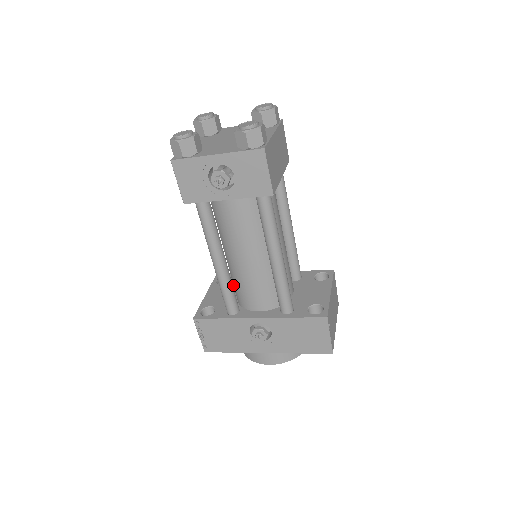
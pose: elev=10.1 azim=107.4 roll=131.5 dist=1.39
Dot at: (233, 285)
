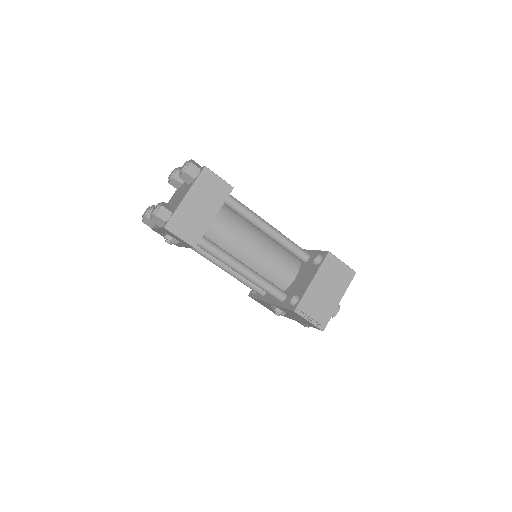
Dot at: occluded
